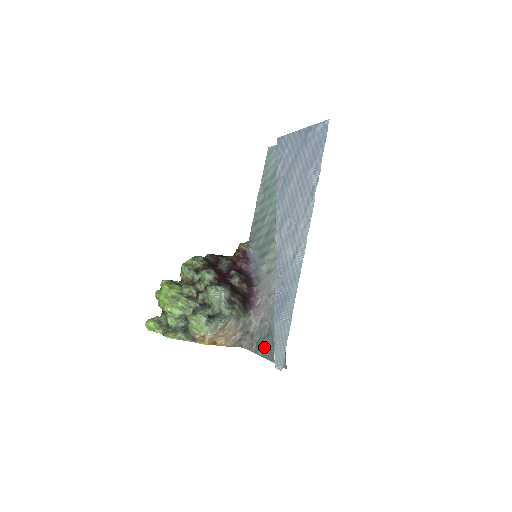
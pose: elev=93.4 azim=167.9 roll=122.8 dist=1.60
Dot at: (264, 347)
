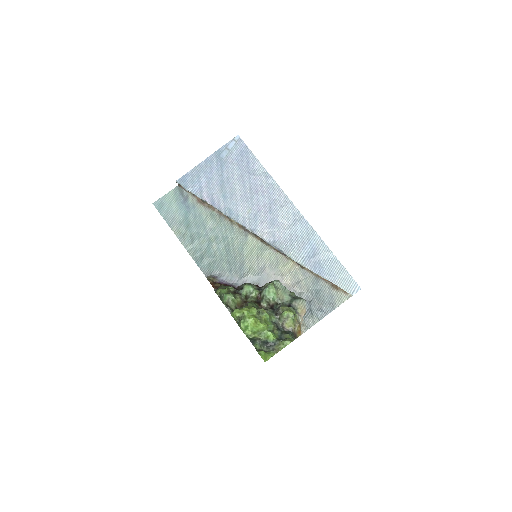
Dot at: (316, 312)
